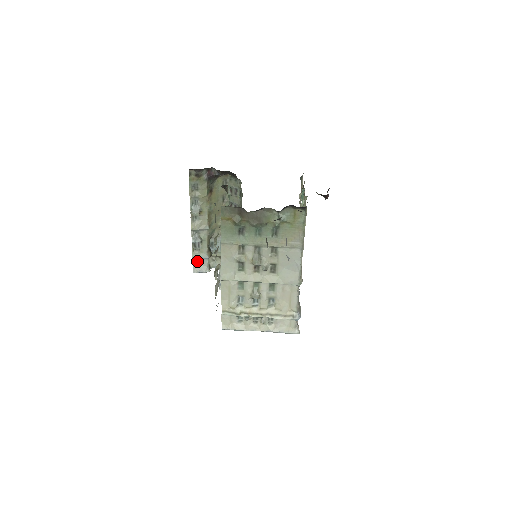
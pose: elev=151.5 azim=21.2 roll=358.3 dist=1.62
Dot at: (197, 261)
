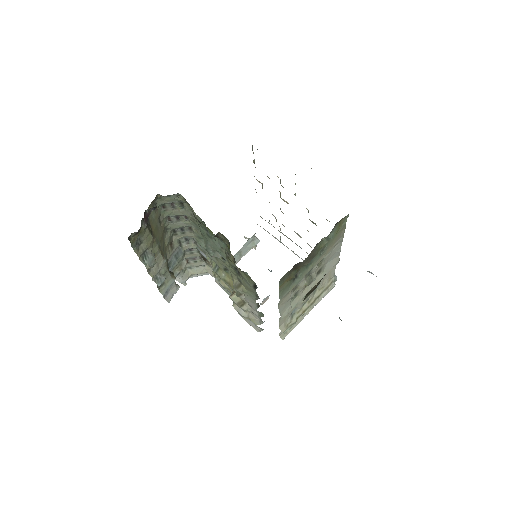
Dot at: (165, 292)
